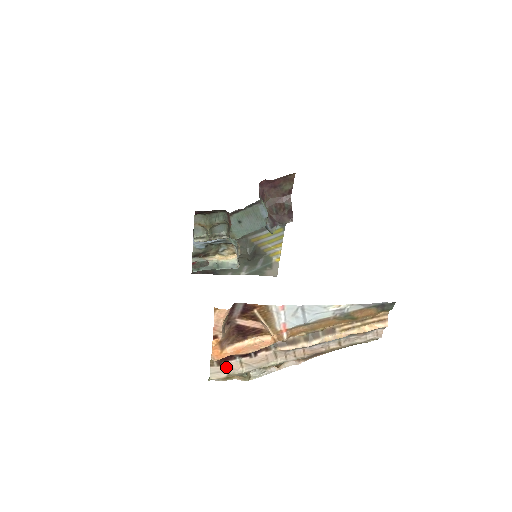
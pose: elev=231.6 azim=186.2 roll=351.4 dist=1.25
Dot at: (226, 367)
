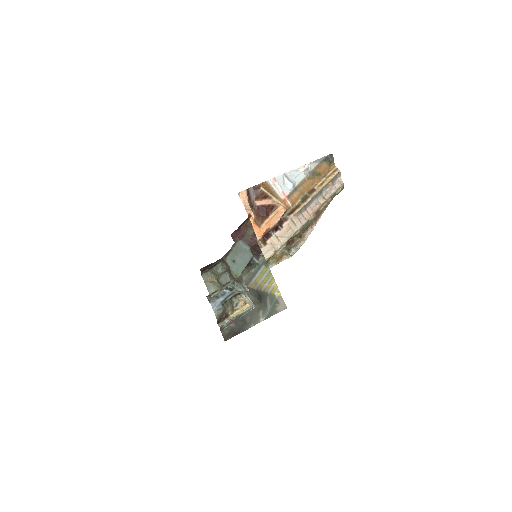
Dot at: (270, 245)
